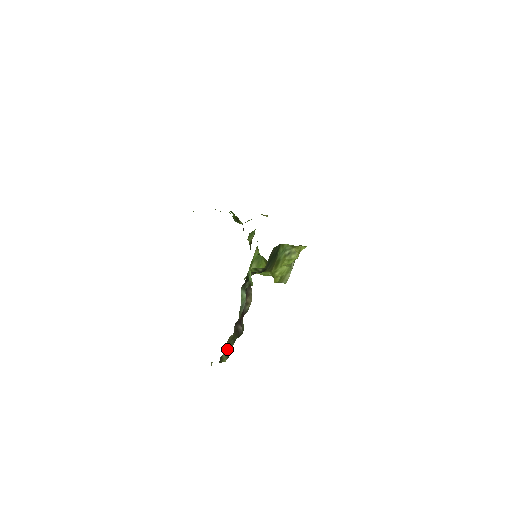
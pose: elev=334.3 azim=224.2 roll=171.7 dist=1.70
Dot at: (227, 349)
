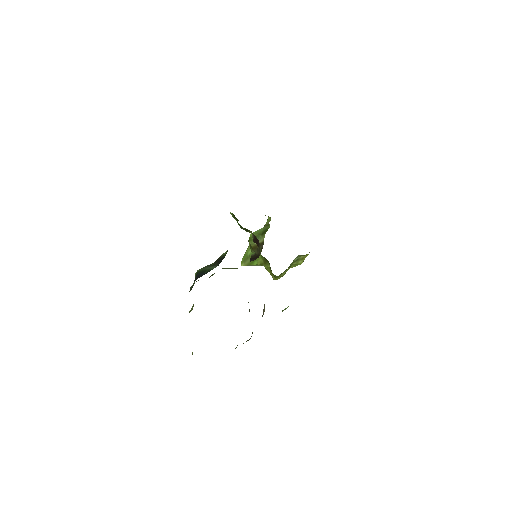
Dot at: occluded
